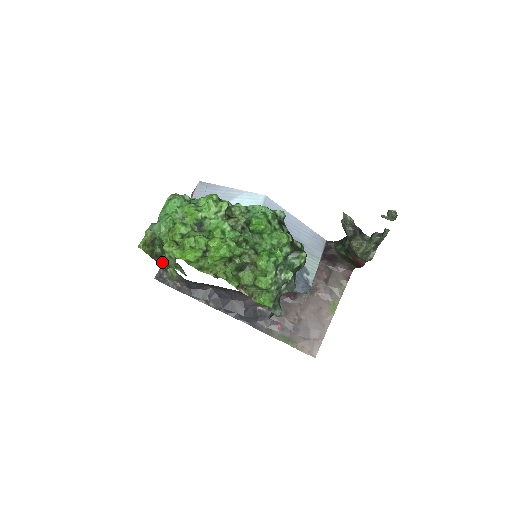
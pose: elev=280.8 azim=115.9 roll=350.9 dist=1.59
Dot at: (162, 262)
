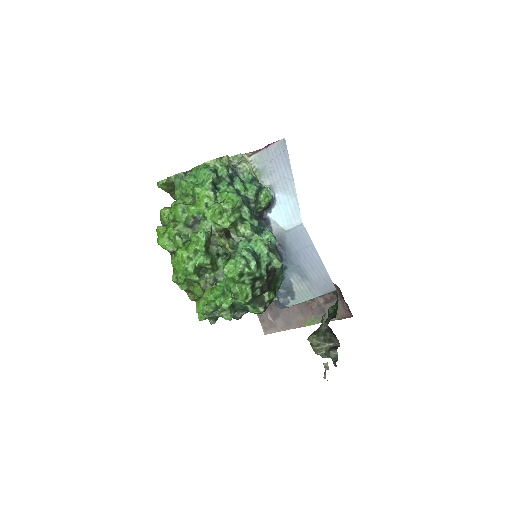
Dot at: occluded
